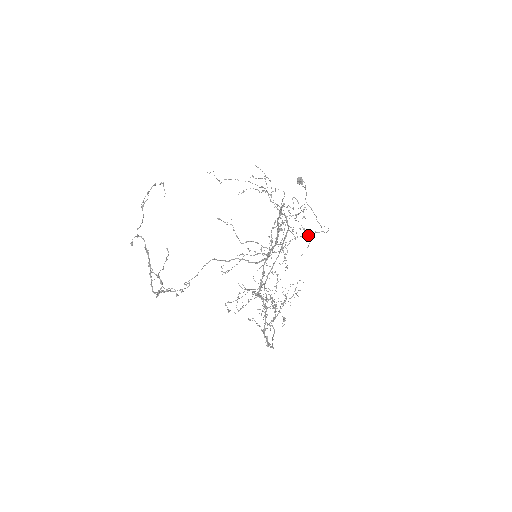
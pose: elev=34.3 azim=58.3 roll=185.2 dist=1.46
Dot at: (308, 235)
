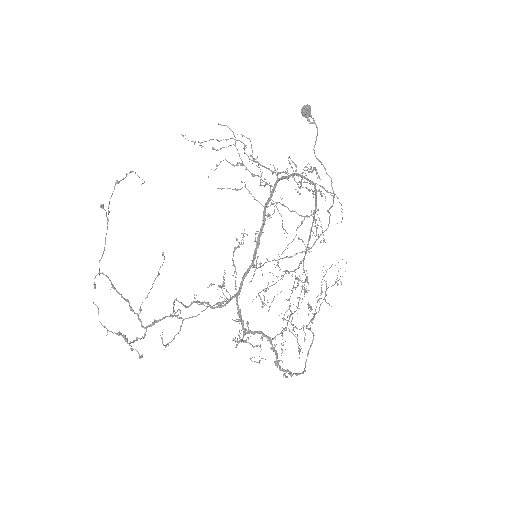
Dot at: occluded
